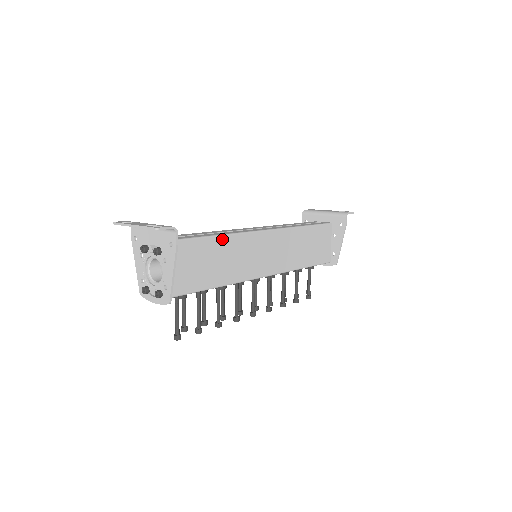
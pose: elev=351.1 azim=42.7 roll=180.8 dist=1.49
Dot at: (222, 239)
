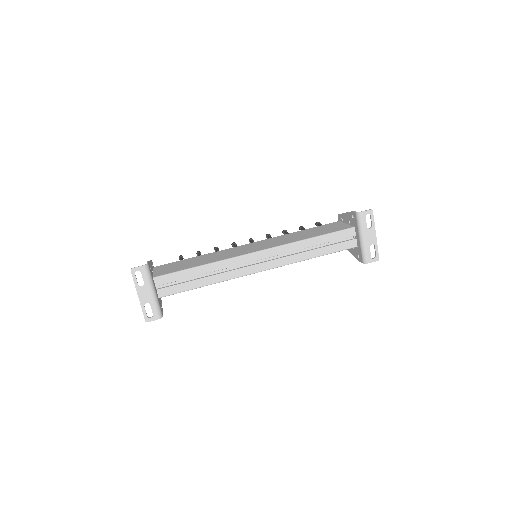
Dot at: (213, 283)
